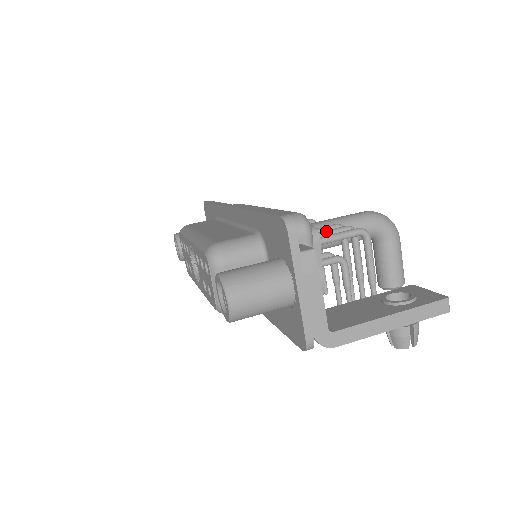
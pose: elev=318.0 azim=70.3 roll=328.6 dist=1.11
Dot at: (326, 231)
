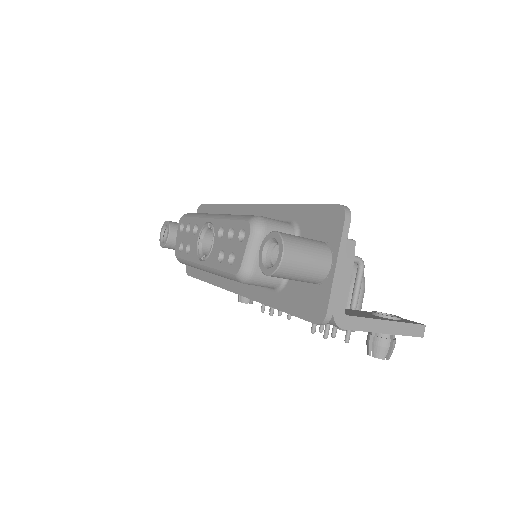
Dot at: occluded
